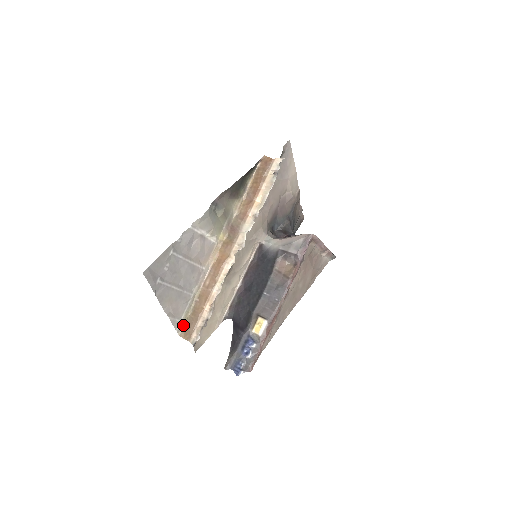
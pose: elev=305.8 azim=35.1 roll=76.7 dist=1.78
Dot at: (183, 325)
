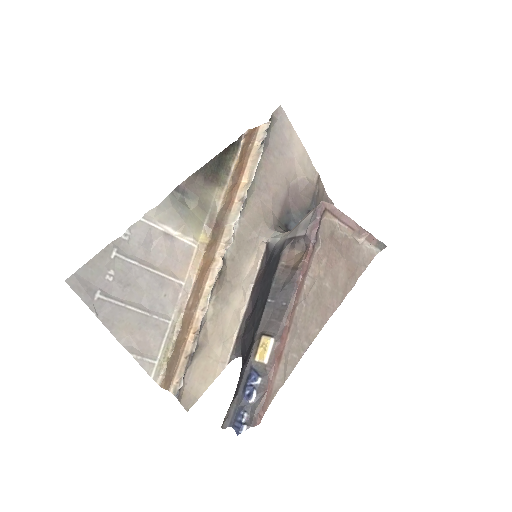
Dot at: (163, 369)
